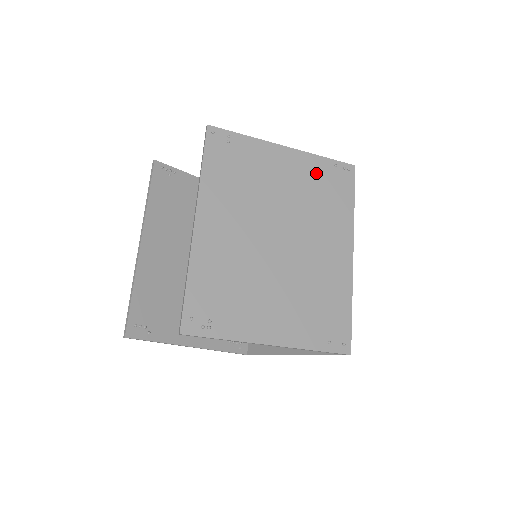
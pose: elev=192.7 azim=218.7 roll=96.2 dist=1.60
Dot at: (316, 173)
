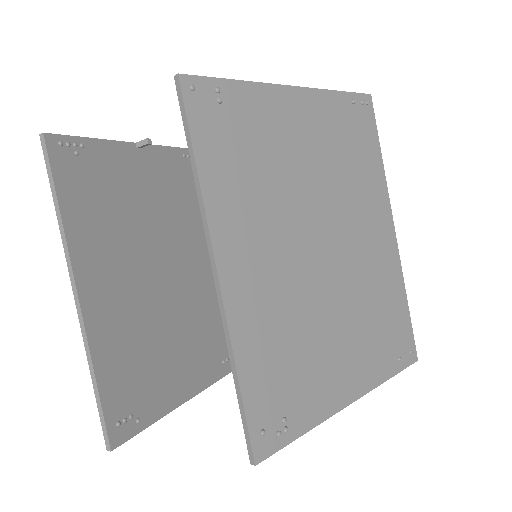
Dot at: (336, 121)
